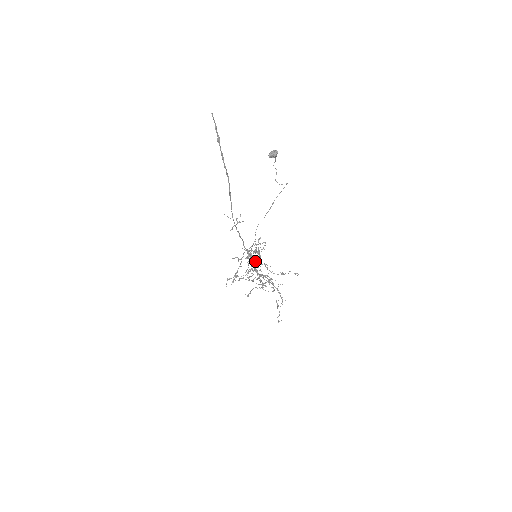
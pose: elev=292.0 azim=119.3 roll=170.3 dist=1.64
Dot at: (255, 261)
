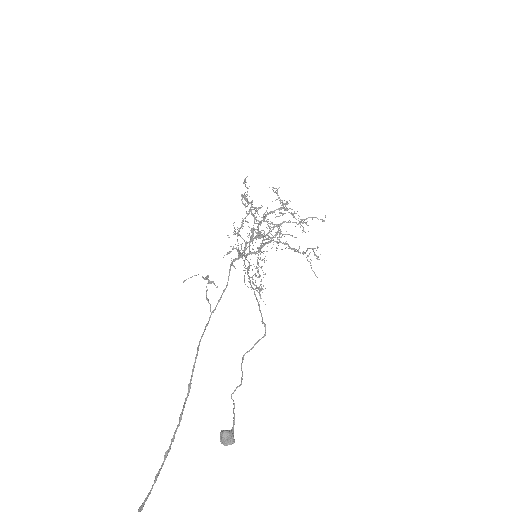
Dot at: (256, 238)
